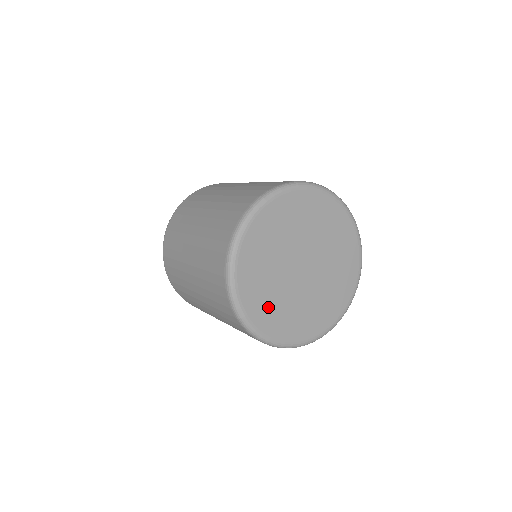
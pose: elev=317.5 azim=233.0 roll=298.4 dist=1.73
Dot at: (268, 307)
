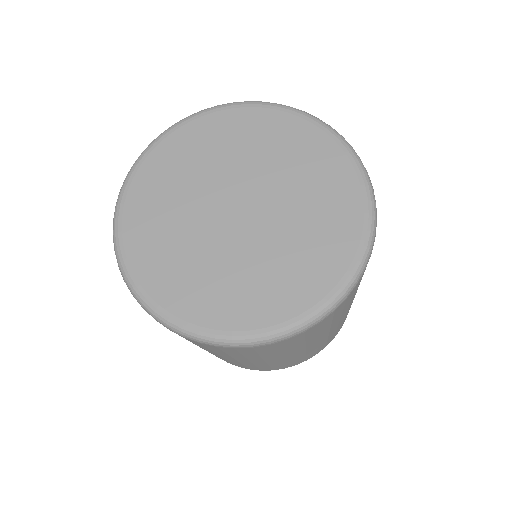
Dot at: (157, 237)
